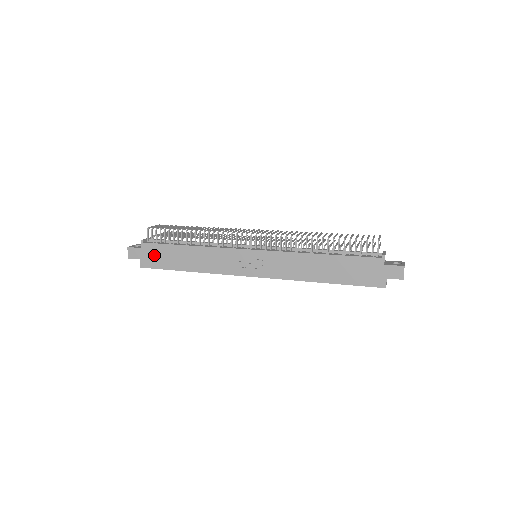
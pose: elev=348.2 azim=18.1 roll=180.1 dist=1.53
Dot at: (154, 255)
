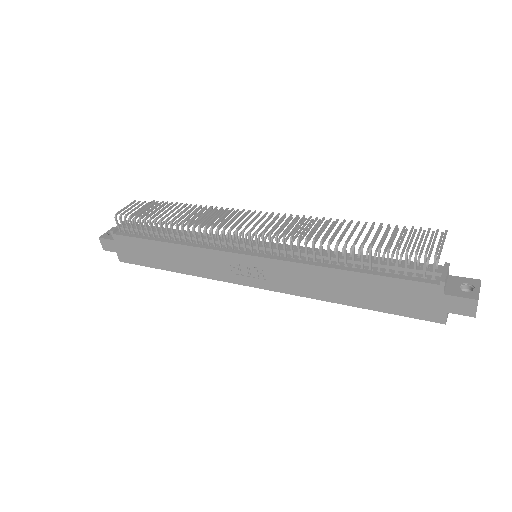
Dot at: (130, 249)
